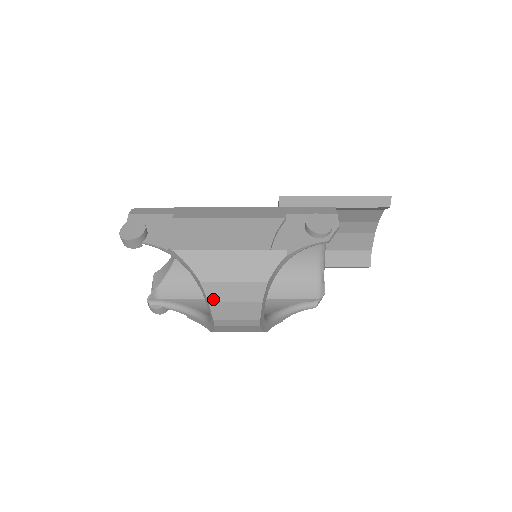
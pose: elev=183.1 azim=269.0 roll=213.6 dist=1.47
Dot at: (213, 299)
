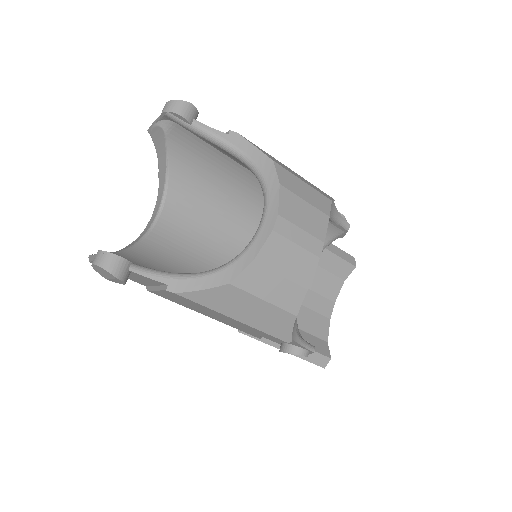
Dot at: (285, 185)
